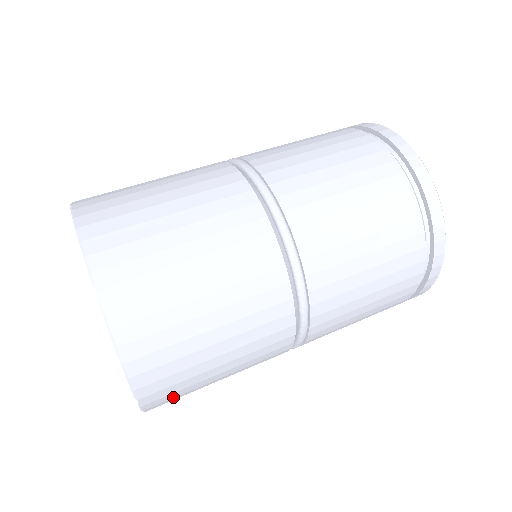
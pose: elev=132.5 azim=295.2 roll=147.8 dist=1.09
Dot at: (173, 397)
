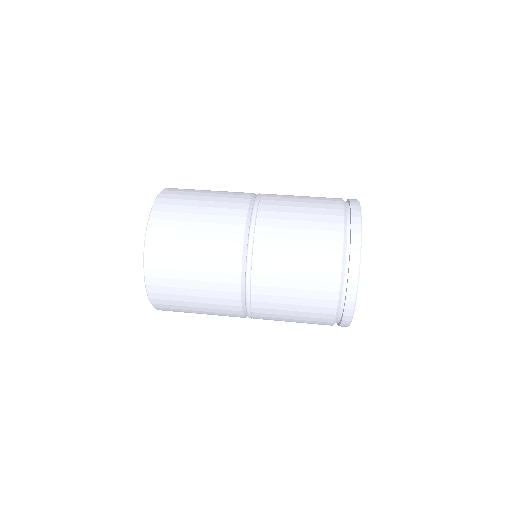
Dot at: (163, 285)
